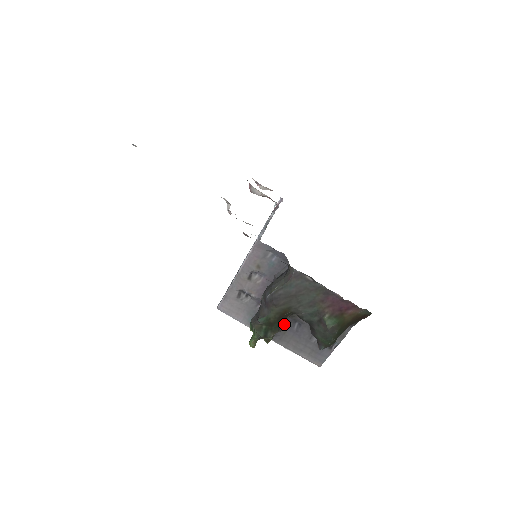
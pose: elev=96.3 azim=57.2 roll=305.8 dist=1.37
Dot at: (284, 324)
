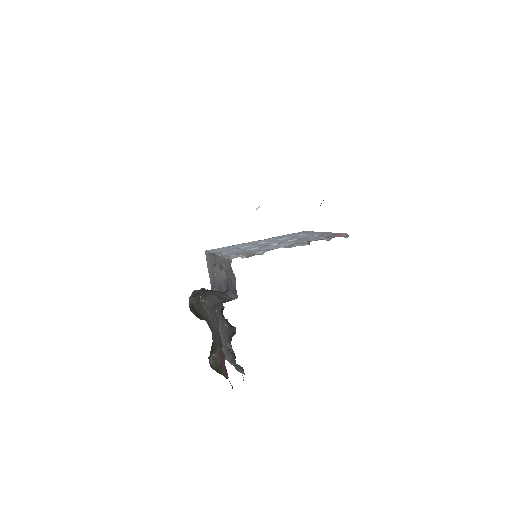
Dot at: occluded
